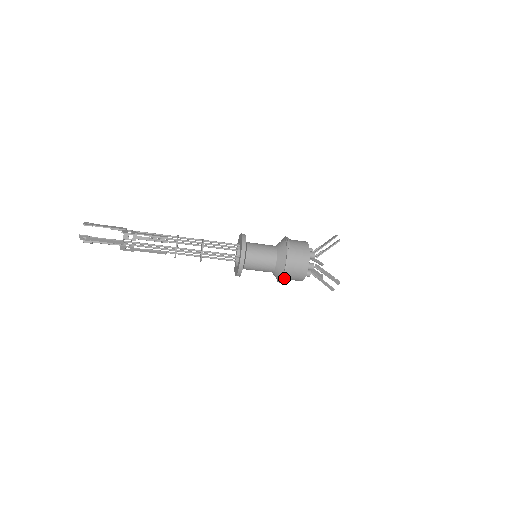
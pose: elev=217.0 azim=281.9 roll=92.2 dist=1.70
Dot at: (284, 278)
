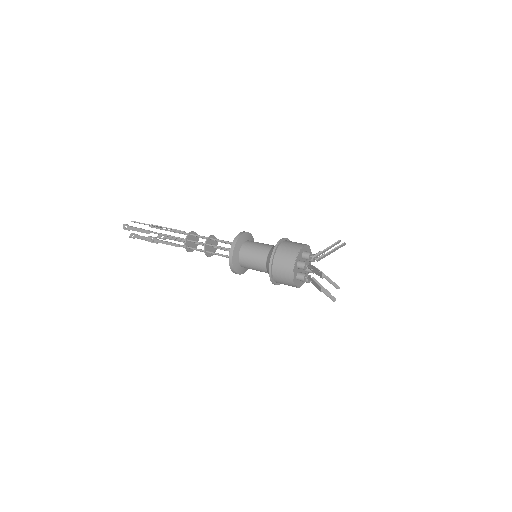
Dot at: occluded
